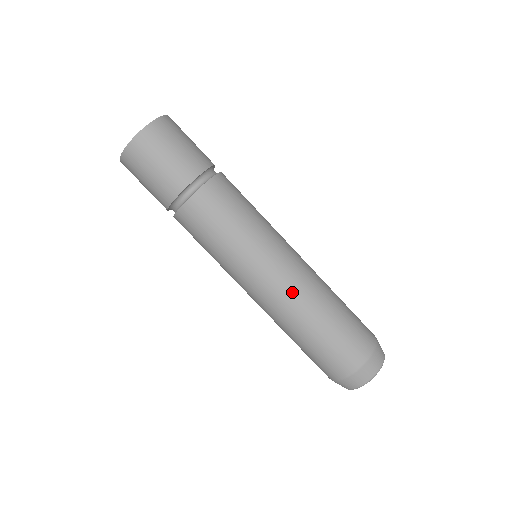
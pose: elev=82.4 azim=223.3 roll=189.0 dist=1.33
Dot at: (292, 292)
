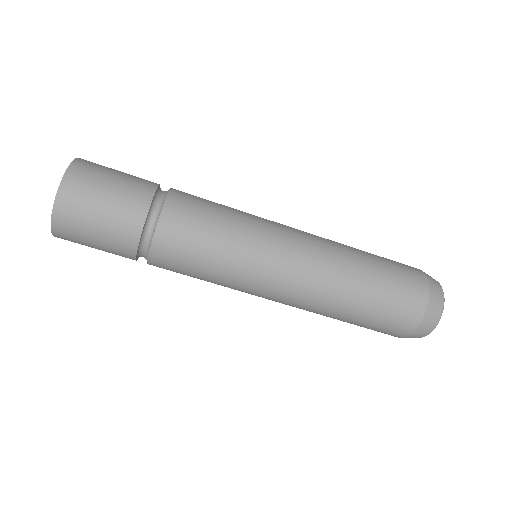
Dot at: (316, 275)
